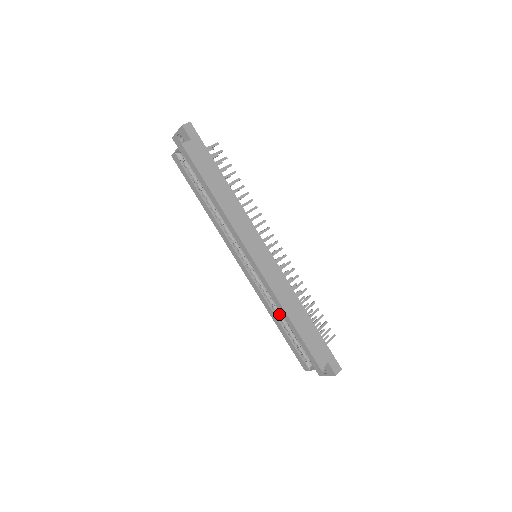
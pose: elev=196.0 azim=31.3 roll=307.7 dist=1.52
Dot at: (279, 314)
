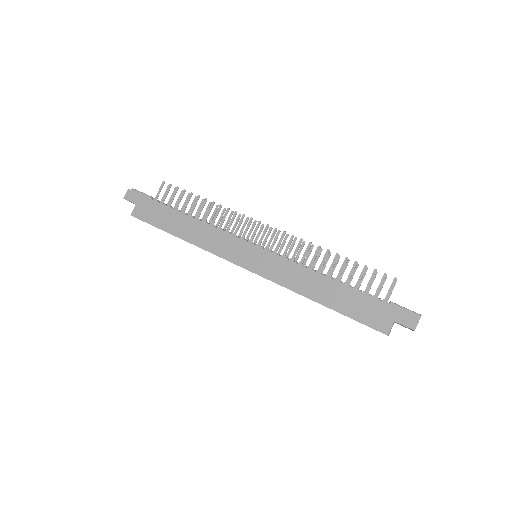
Dot at: occluded
